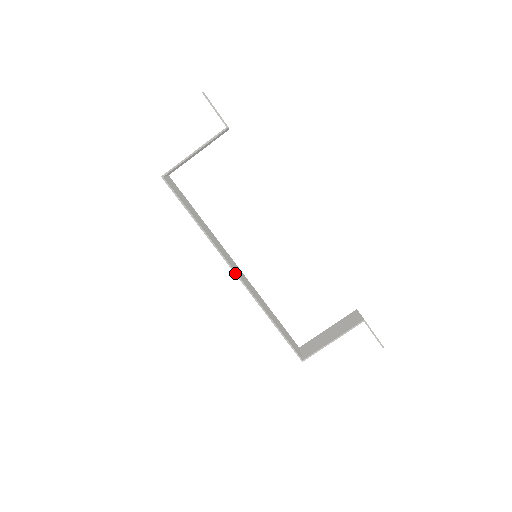
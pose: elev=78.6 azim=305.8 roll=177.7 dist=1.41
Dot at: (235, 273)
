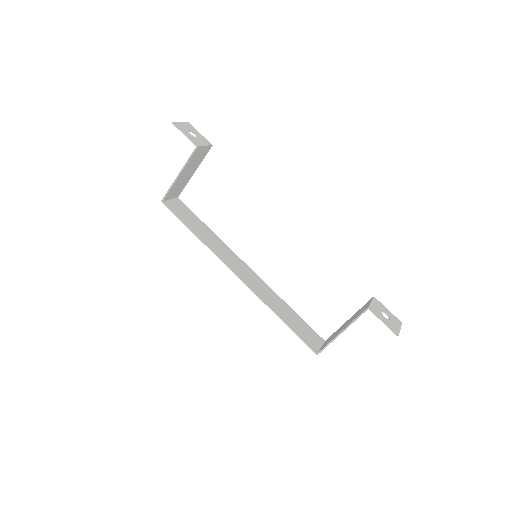
Dot at: (236, 275)
